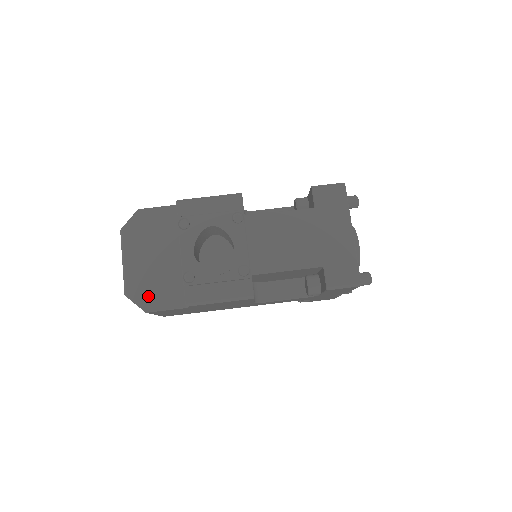
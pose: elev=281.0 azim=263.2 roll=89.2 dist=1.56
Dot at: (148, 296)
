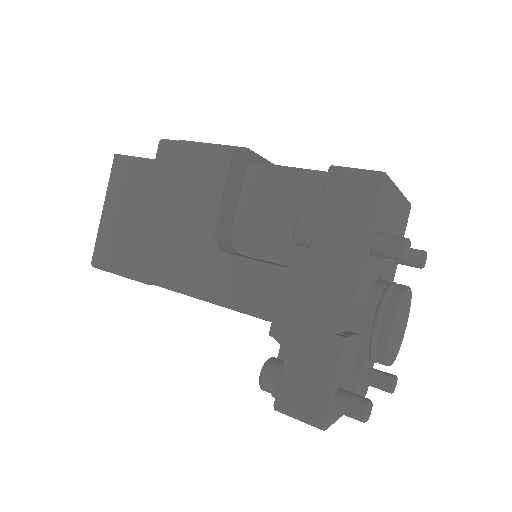
Dot at: occluded
